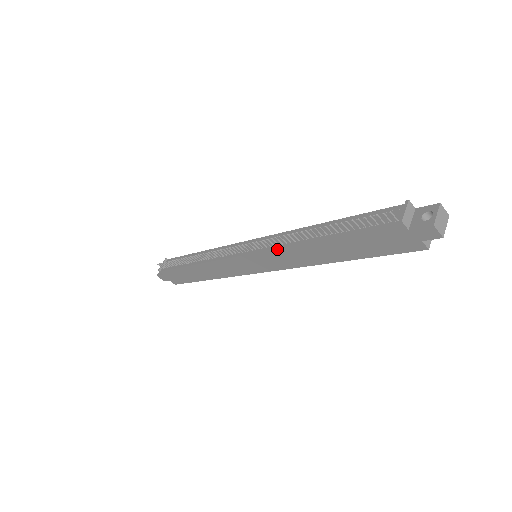
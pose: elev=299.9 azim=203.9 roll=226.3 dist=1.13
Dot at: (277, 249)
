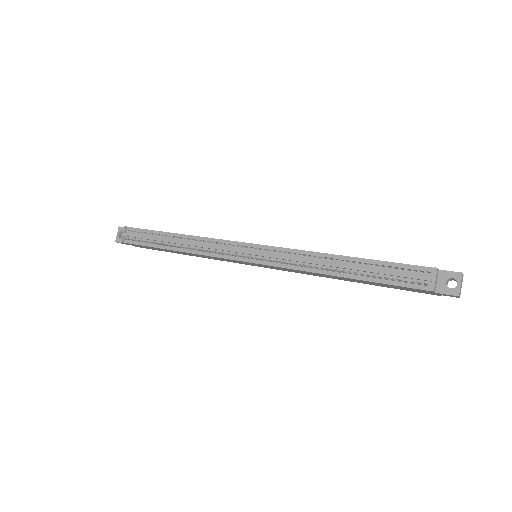
Dot at: (292, 269)
